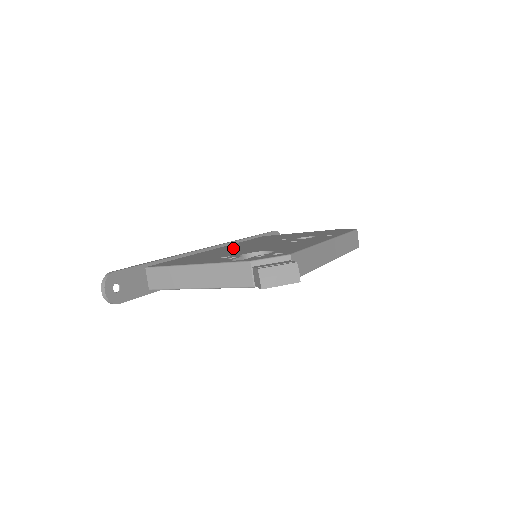
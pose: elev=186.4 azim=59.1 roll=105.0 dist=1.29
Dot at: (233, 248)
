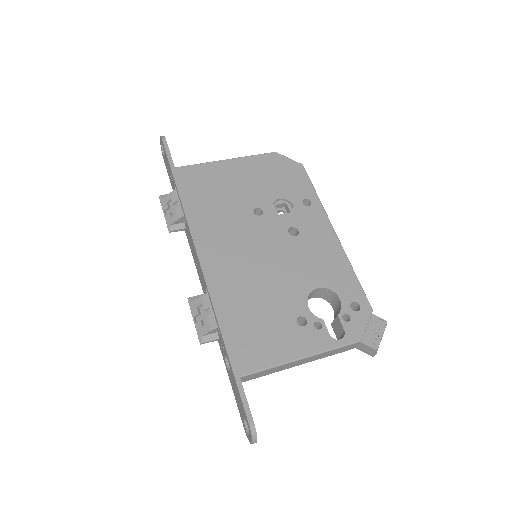
Dot at: (240, 264)
